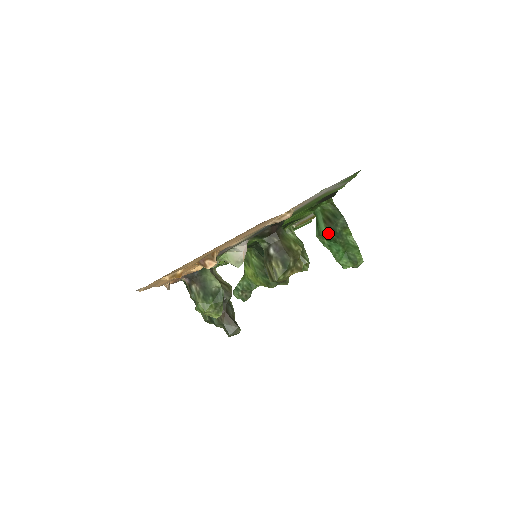
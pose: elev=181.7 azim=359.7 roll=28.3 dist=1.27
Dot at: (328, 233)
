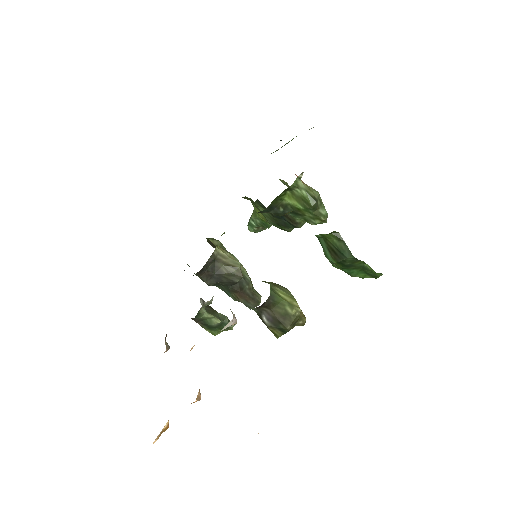
Dot at: (335, 264)
